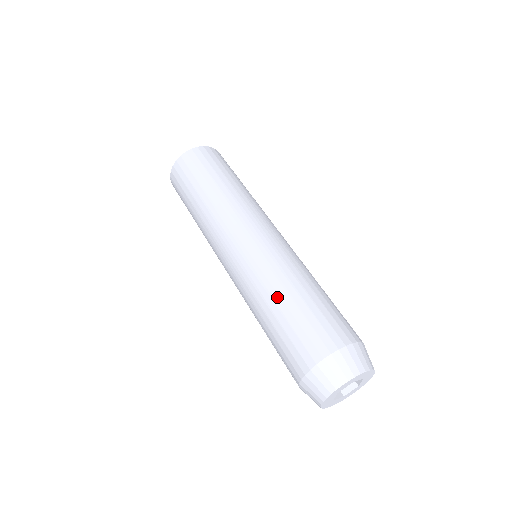
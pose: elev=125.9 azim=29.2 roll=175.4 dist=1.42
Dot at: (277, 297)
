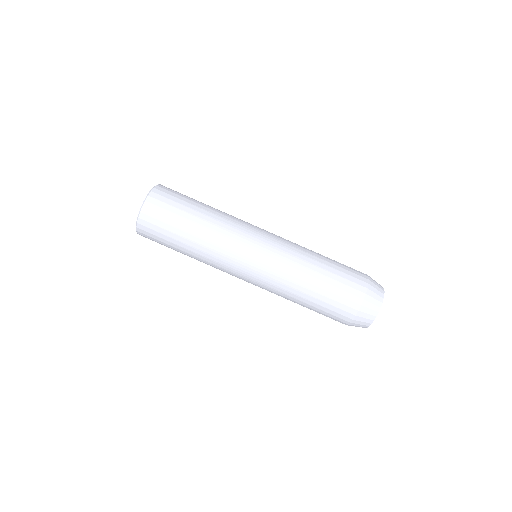
Dot at: occluded
